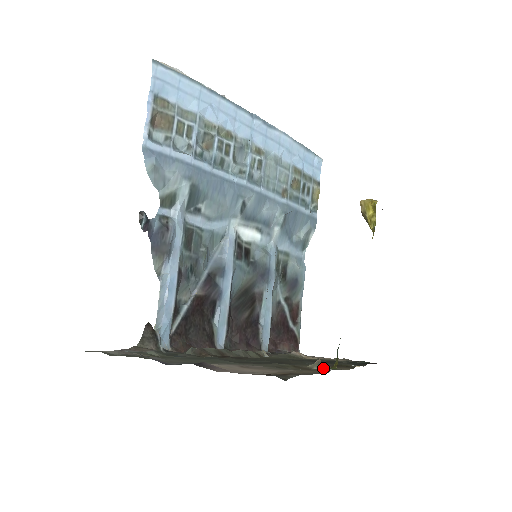
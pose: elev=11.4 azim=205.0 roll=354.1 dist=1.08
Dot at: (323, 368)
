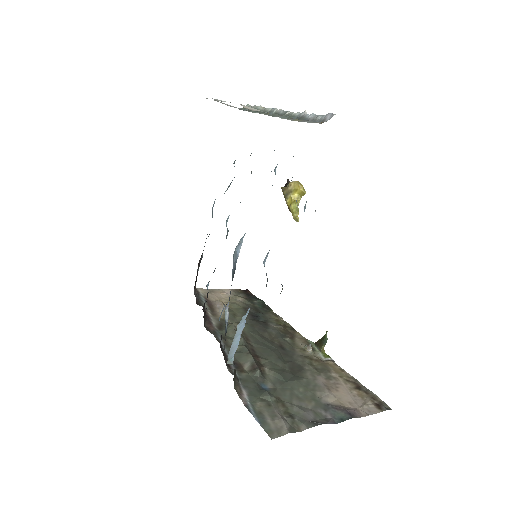
Dot at: (314, 351)
